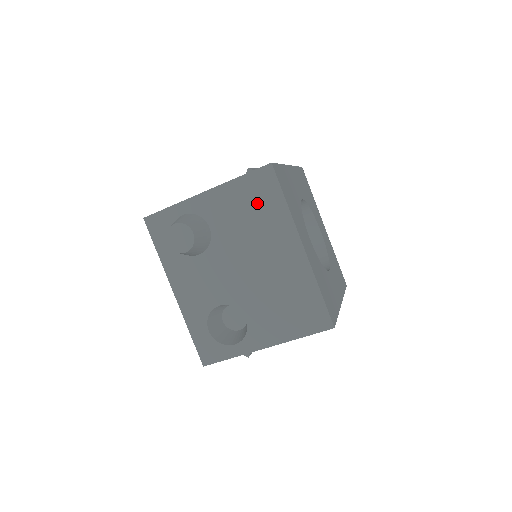
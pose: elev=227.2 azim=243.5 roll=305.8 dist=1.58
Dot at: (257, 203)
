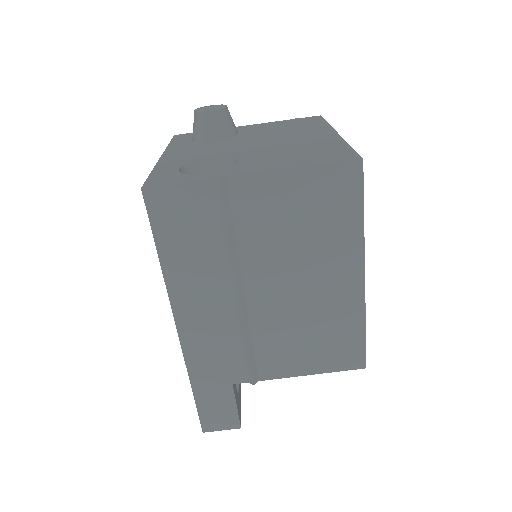
Dot at: (297, 125)
